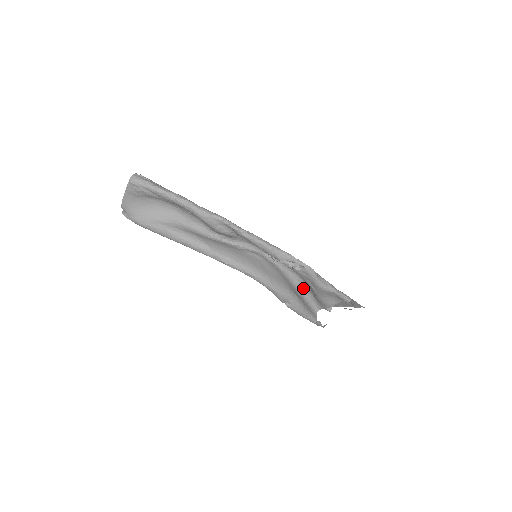
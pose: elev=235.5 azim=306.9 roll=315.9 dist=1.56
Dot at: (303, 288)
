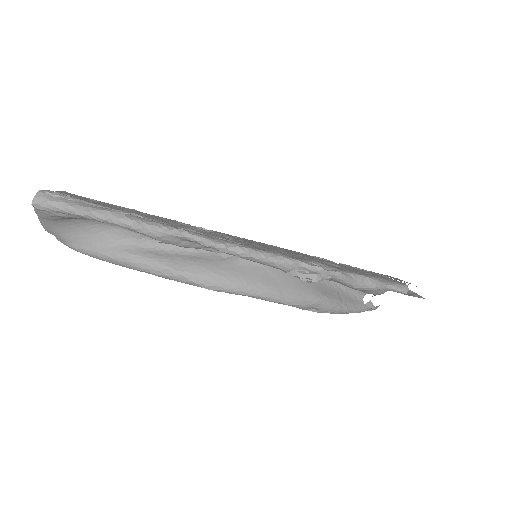
Dot at: occluded
